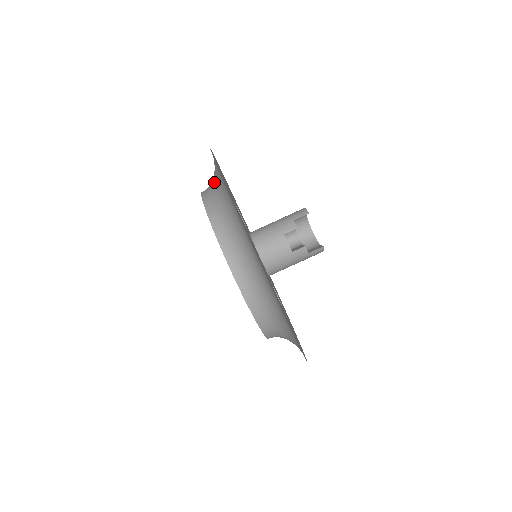
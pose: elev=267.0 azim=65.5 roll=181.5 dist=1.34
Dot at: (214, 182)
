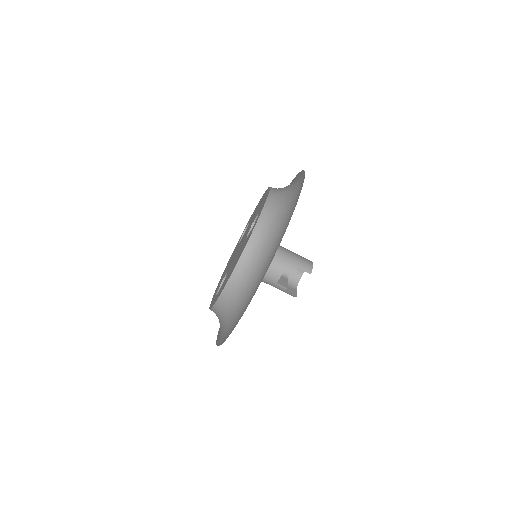
Dot at: (282, 206)
